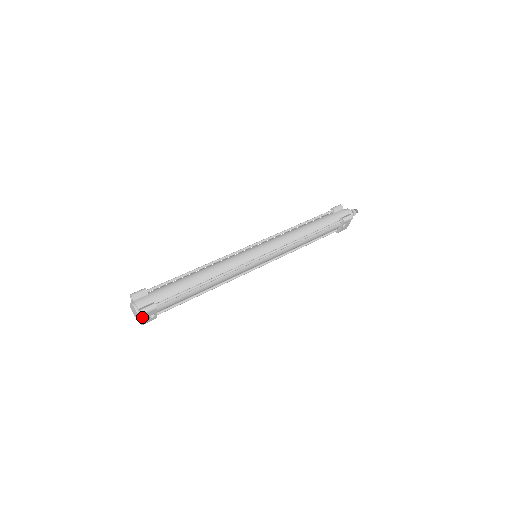
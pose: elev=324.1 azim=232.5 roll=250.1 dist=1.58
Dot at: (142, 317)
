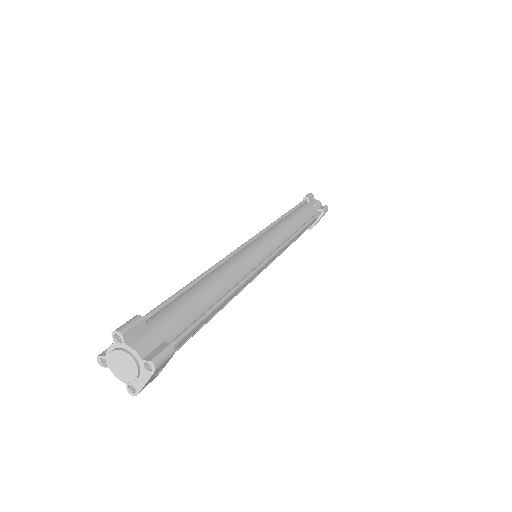
Dot at: (150, 376)
